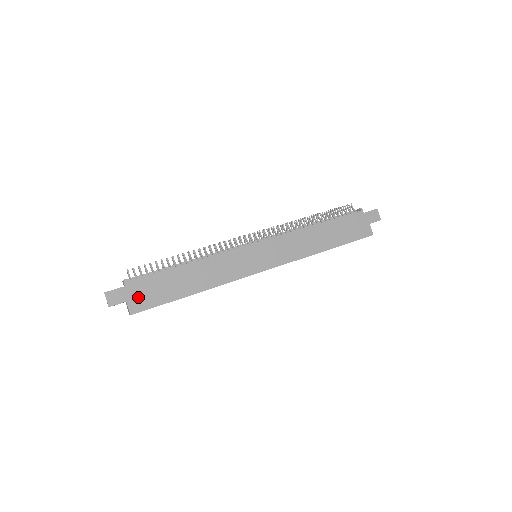
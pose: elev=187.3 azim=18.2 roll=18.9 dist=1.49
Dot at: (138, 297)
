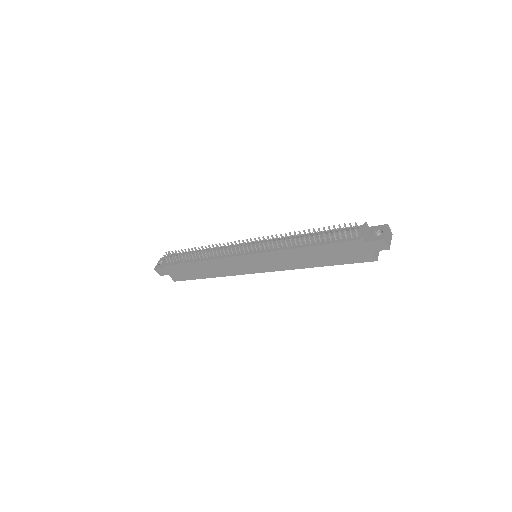
Dot at: (174, 274)
